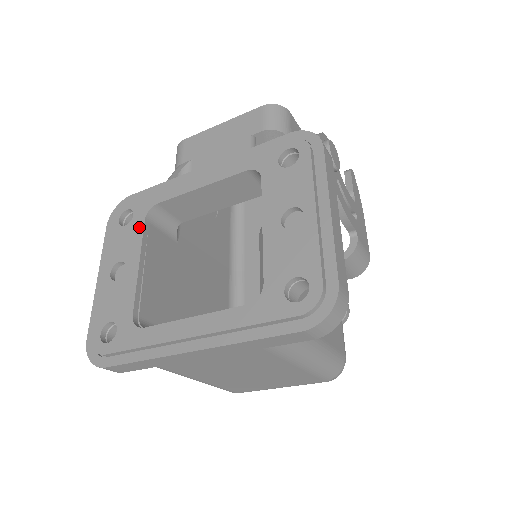
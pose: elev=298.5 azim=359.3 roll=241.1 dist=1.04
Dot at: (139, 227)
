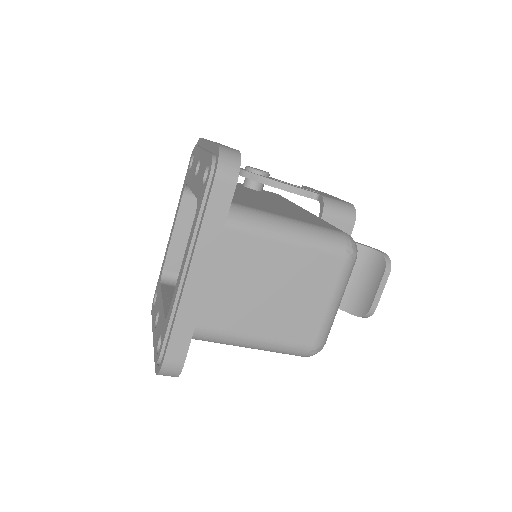
Dot at: (159, 290)
